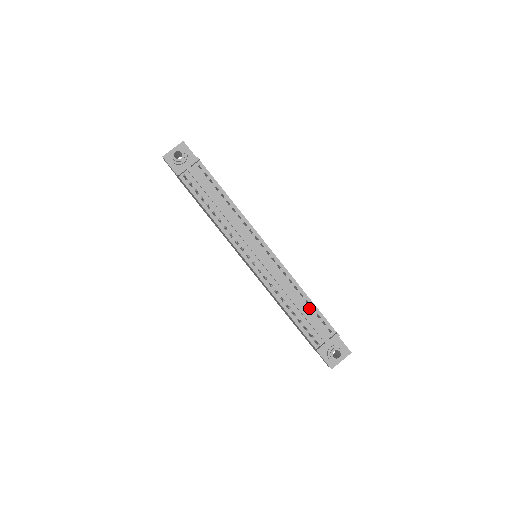
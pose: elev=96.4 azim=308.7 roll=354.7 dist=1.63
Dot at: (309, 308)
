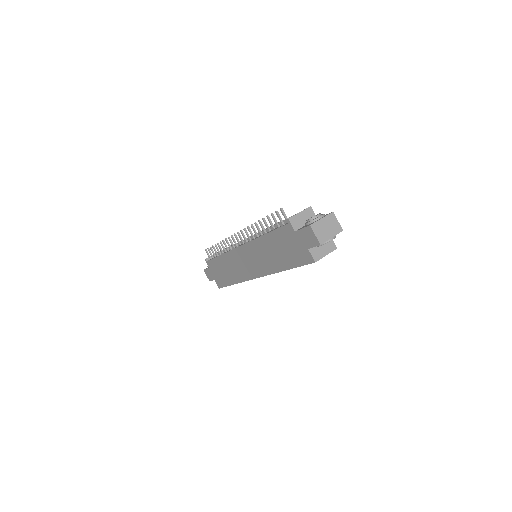
Dot at: occluded
